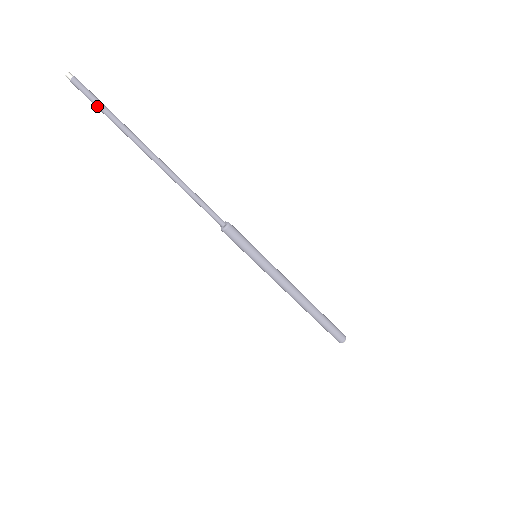
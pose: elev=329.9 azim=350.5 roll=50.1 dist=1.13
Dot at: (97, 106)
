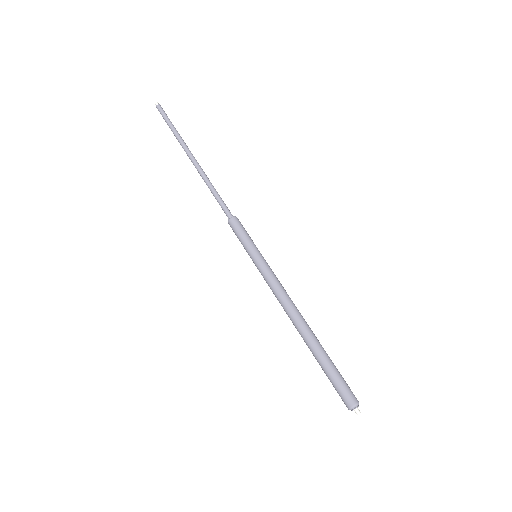
Dot at: (166, 121)
